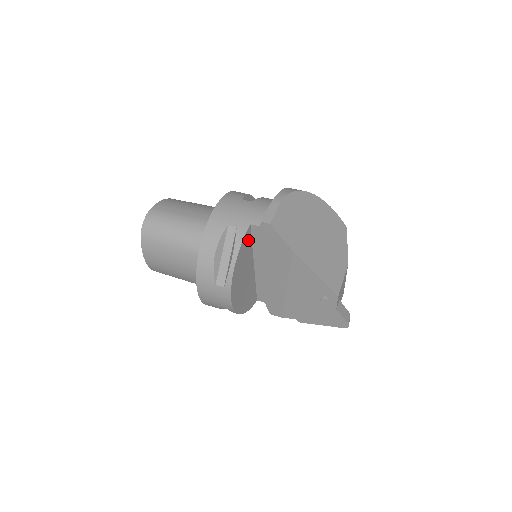
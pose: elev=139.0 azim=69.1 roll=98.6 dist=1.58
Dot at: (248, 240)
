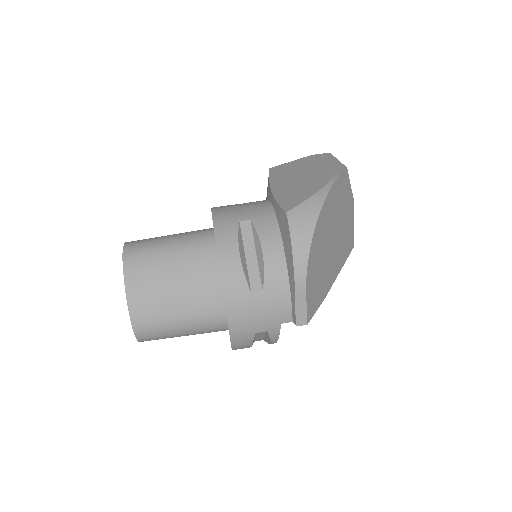
Dot at: occluded
